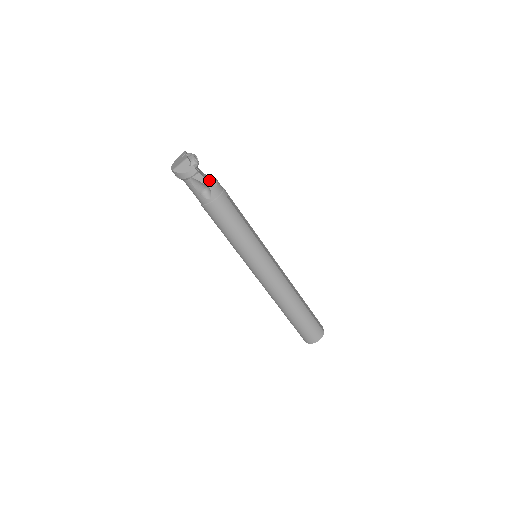
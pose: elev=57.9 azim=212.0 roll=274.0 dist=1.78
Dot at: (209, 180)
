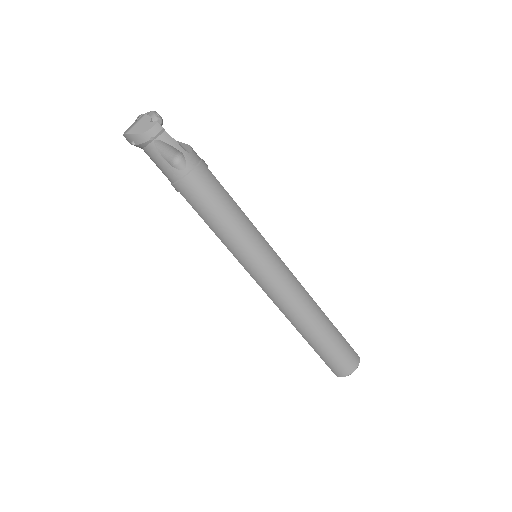
Dot at: (180, 144)
